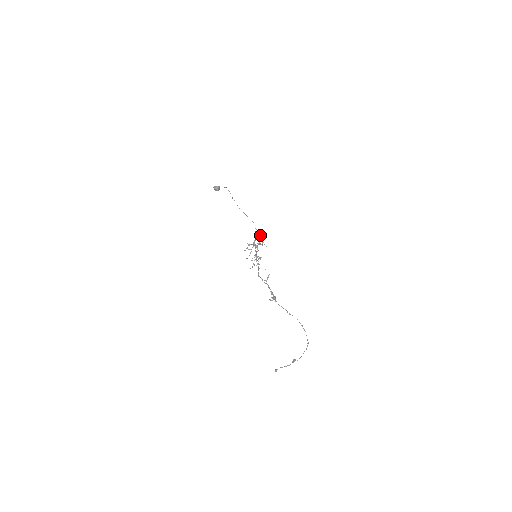
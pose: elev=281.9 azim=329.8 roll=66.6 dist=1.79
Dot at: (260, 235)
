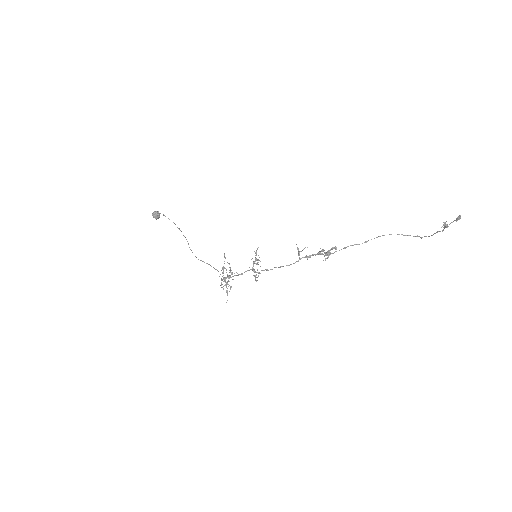
Dot at: occluded
